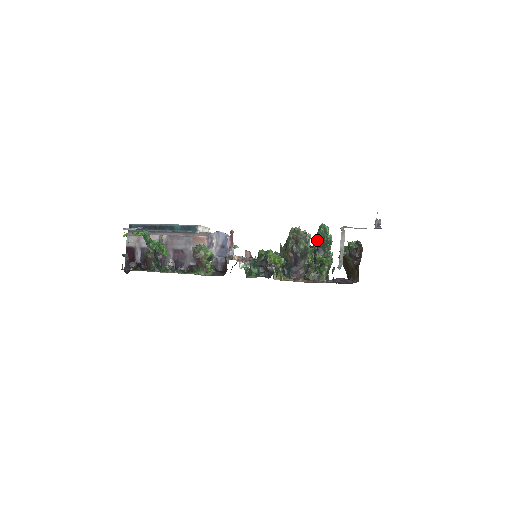
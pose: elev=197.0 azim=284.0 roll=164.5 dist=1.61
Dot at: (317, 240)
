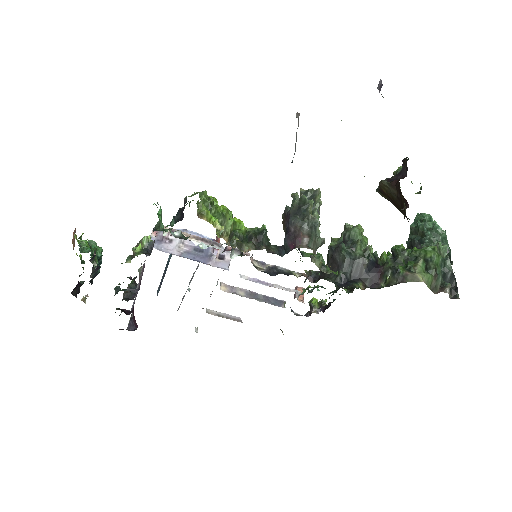
Dot at: occluded
